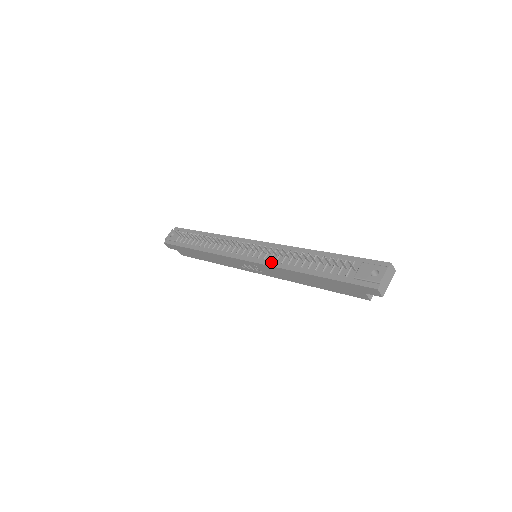
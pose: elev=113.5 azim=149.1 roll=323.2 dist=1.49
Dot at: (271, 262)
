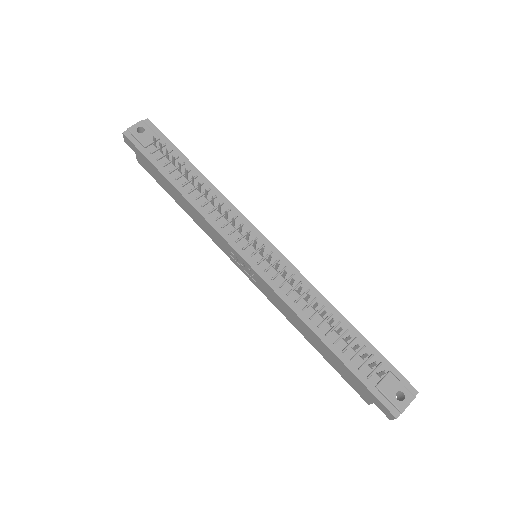
Dot at: (281, 290)
